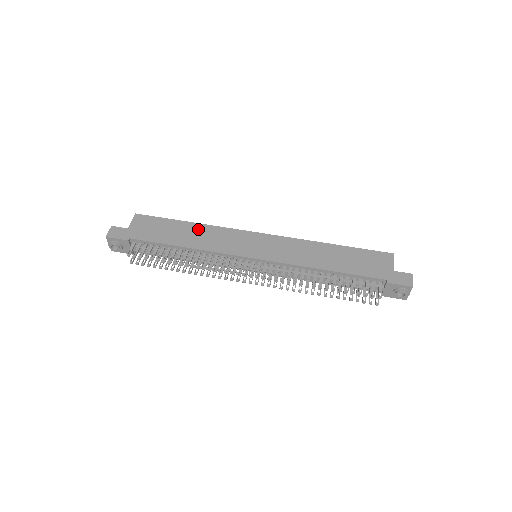
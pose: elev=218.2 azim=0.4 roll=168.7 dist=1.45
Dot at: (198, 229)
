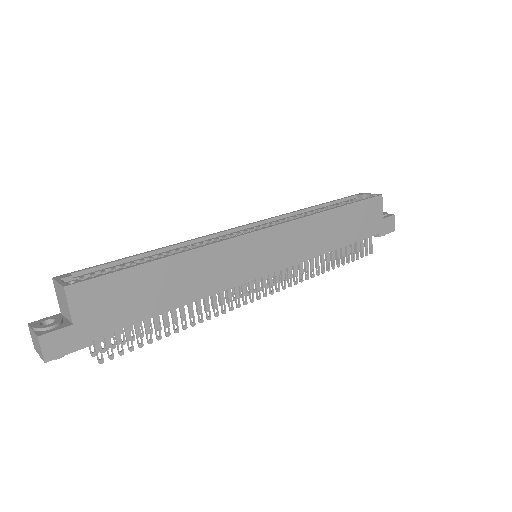
Dot at: (185, 265)
